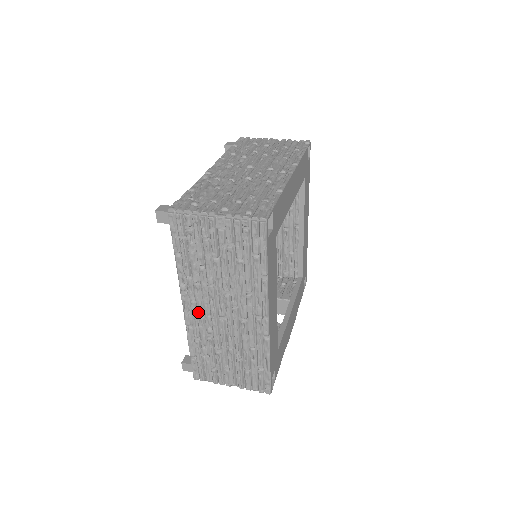
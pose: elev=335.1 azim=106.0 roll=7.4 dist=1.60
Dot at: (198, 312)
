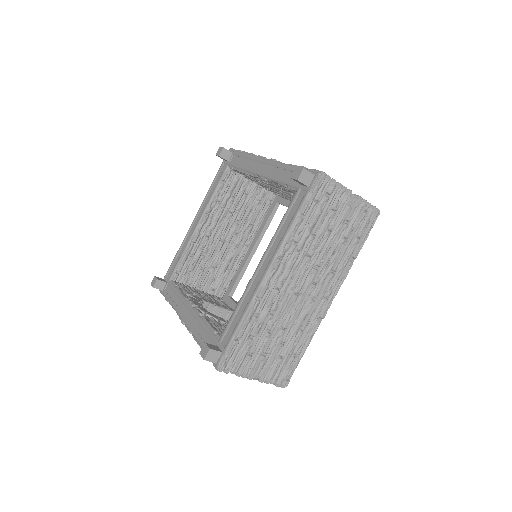
Dot at: (281, 283)
